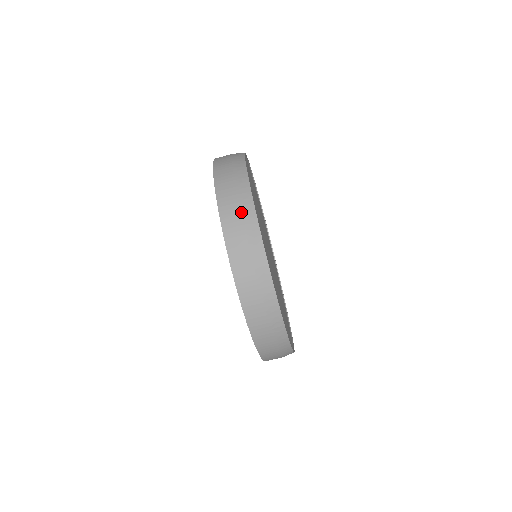
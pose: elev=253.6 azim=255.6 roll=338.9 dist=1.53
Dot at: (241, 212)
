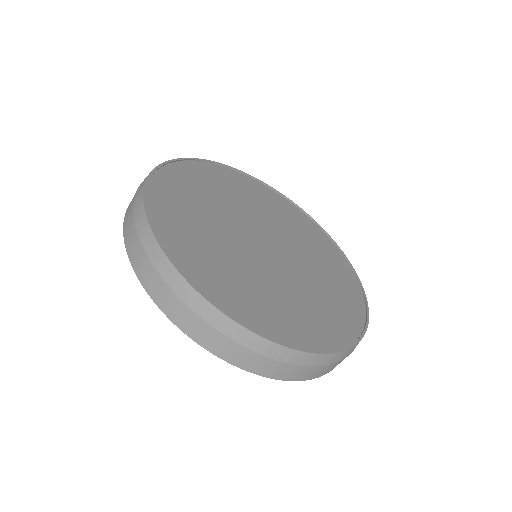
Dot at: (146, 253)
